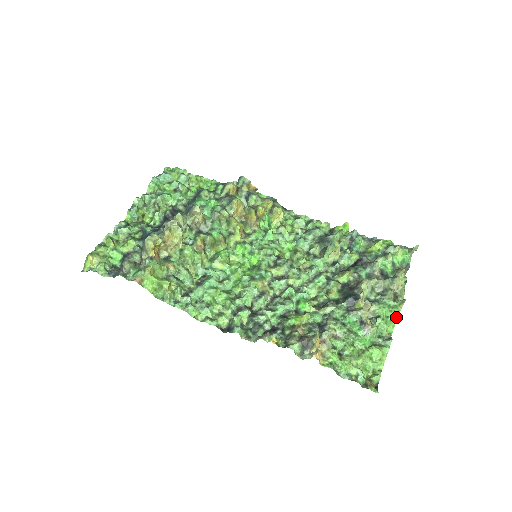
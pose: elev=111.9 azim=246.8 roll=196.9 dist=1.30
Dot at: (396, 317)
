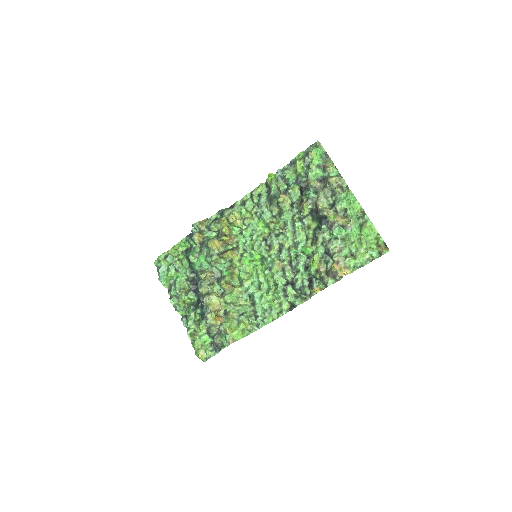
Dot at: (354, 197)
